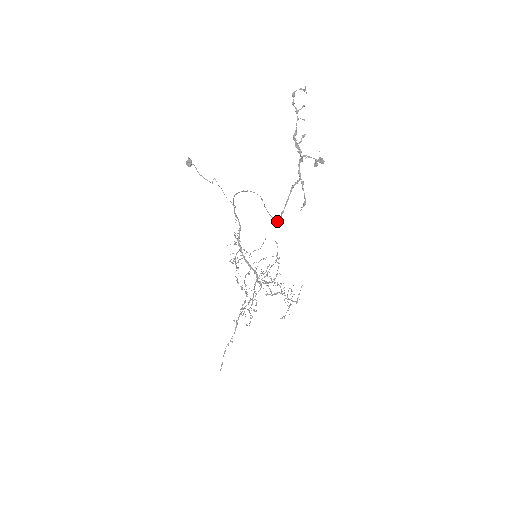
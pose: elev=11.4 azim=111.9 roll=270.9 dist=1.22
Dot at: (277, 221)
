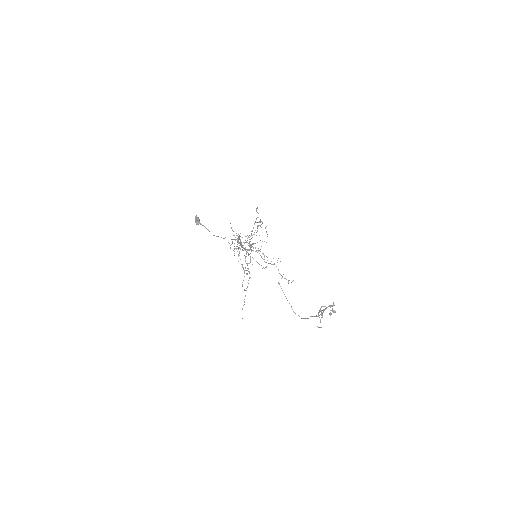
Dot at: occluded
